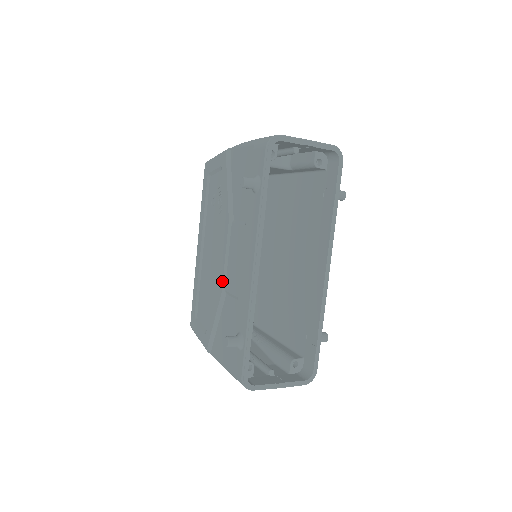
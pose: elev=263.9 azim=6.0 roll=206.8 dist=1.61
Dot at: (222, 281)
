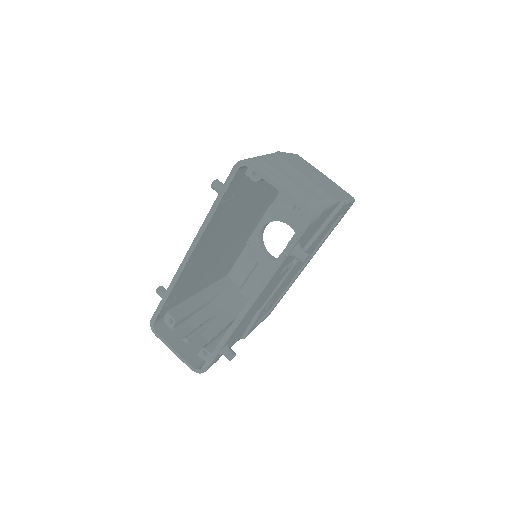
Dot at: occluded
